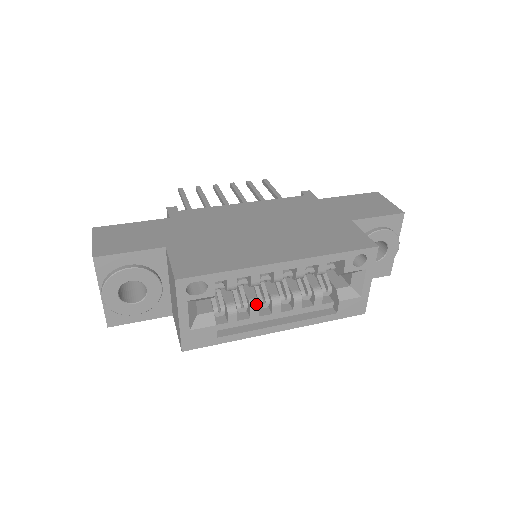
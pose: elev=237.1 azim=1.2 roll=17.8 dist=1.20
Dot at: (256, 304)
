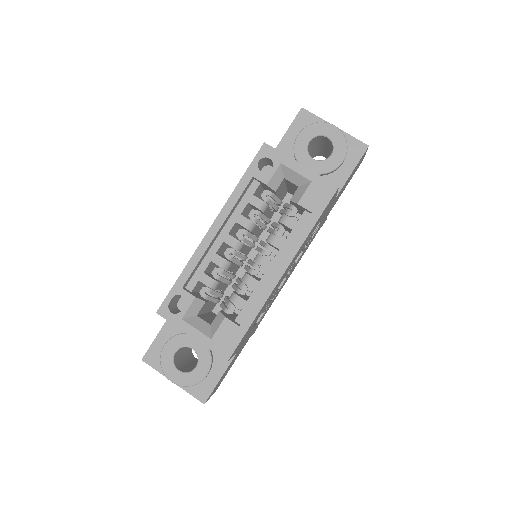
Dot at: (246, 276)
